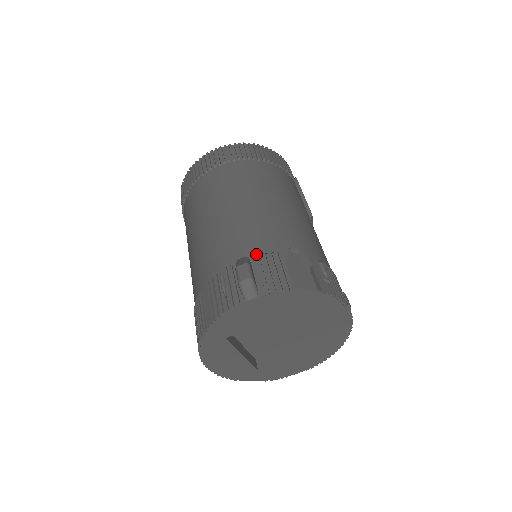
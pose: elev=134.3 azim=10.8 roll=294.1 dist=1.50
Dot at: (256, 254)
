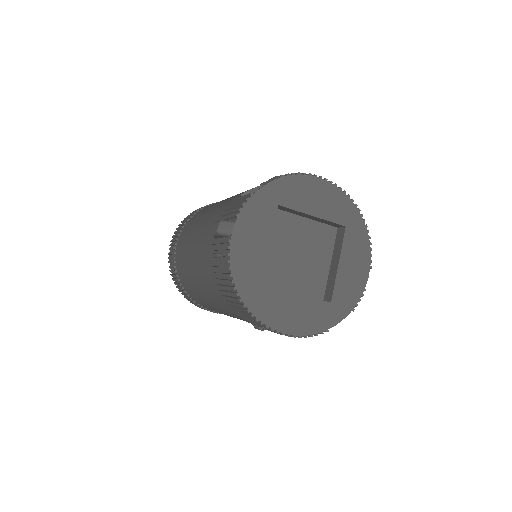
Dot at: occluded
